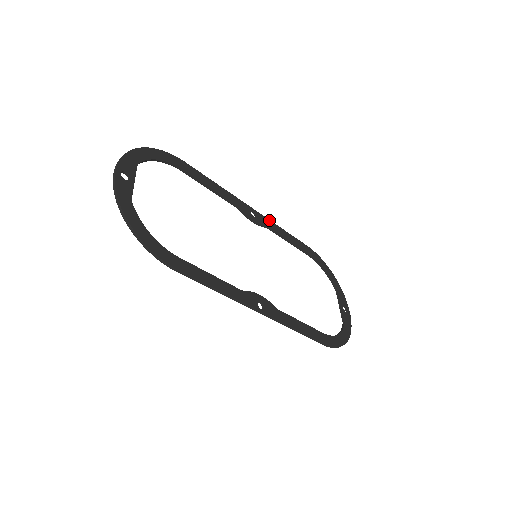
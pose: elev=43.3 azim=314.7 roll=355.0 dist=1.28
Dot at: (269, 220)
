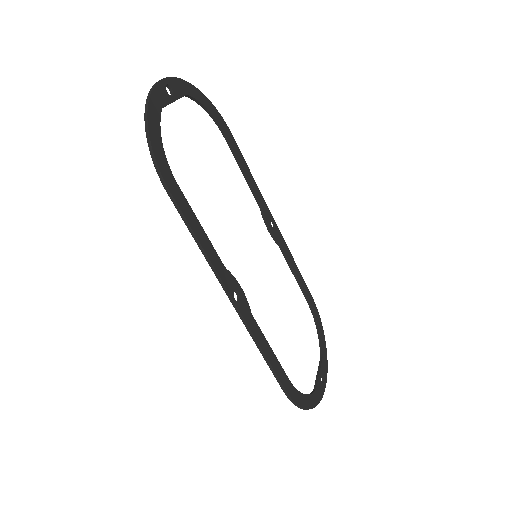
Dot at: (285, 243)
